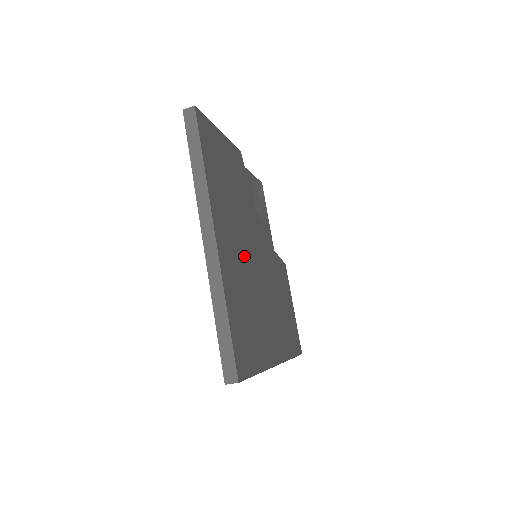
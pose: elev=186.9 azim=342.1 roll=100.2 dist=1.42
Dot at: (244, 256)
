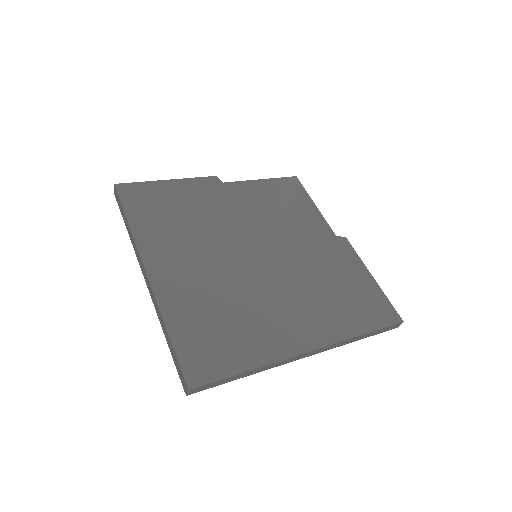
Dot at: (216, 267)
